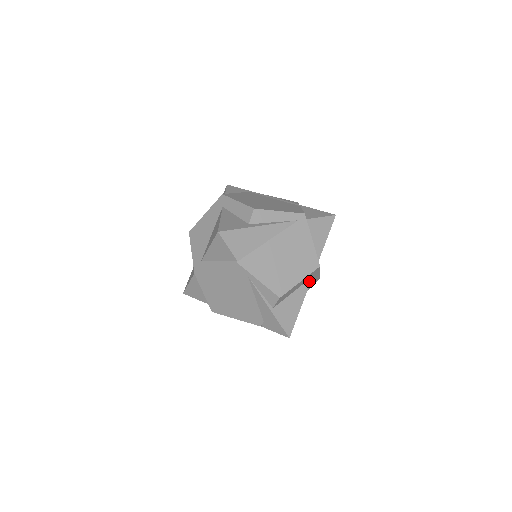
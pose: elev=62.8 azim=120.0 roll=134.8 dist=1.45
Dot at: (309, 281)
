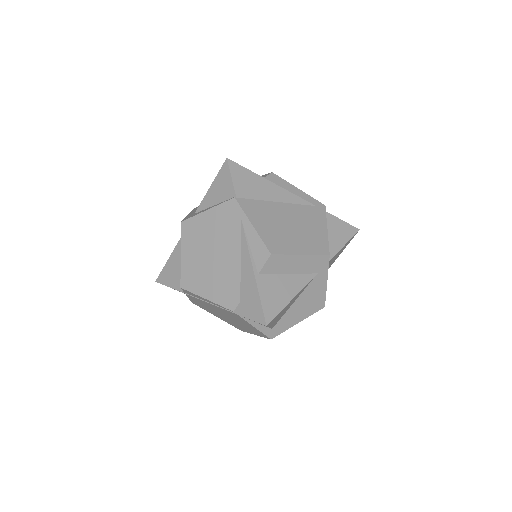
Dot at: (312, 275)
